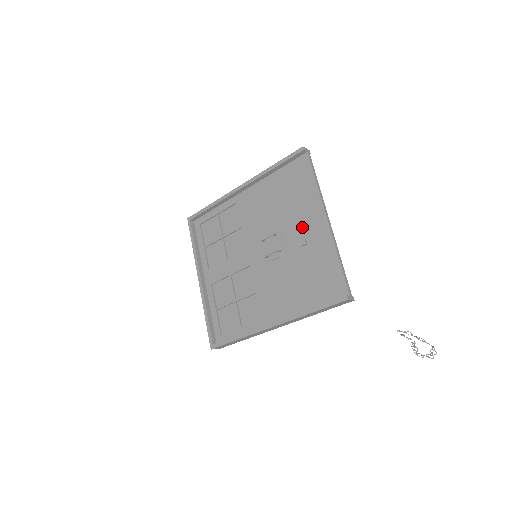
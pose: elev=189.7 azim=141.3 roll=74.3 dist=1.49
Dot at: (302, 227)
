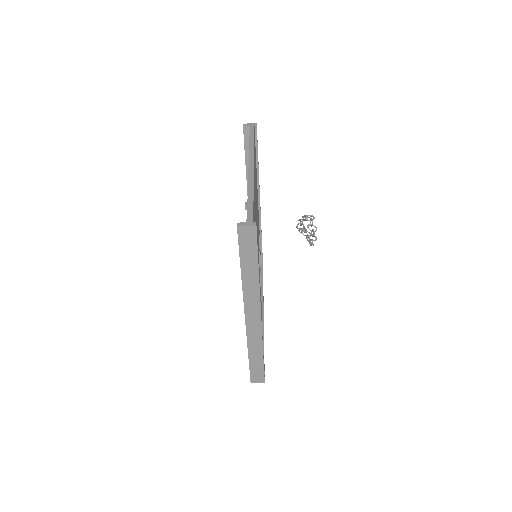
Dot at: occluded
